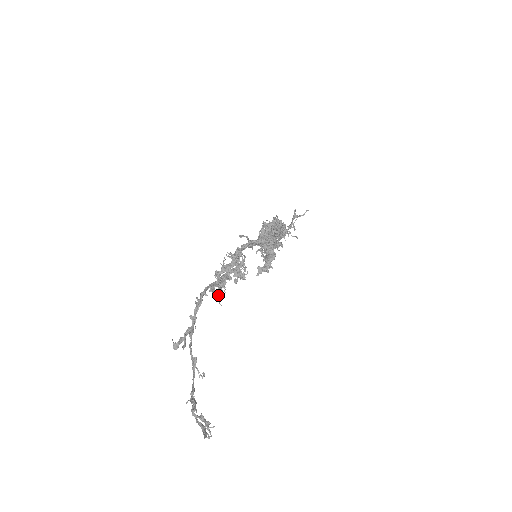
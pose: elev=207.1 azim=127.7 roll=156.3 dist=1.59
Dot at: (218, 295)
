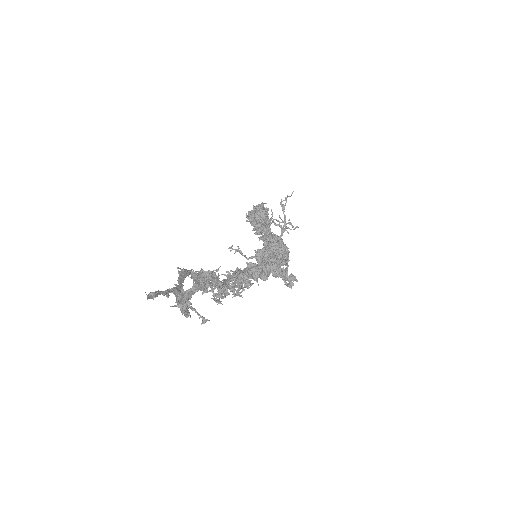
Dot at: (212, 274)
